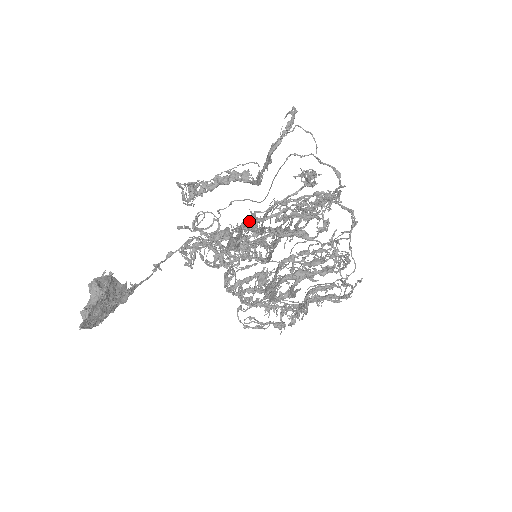
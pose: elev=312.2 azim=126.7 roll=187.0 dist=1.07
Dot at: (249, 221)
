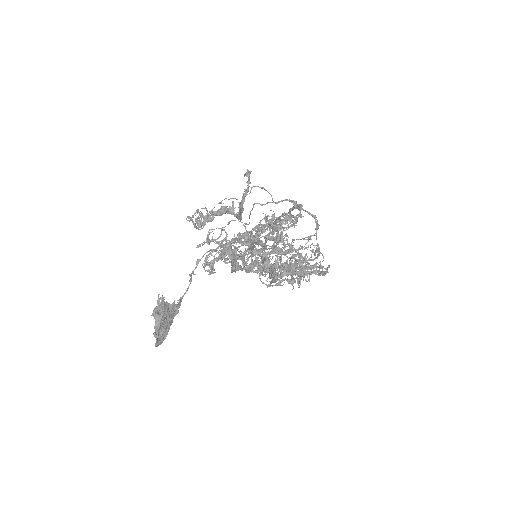
Dot at: (235, 268)
